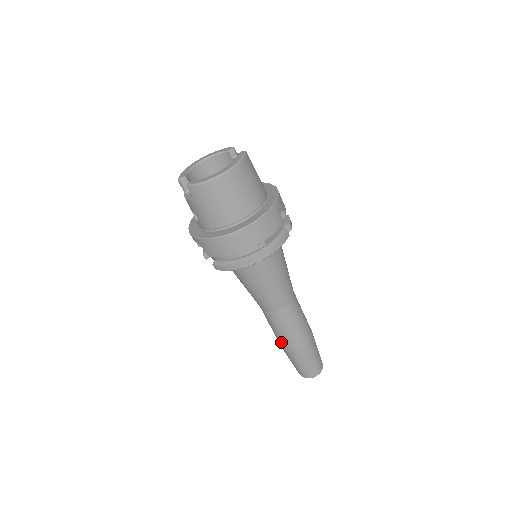
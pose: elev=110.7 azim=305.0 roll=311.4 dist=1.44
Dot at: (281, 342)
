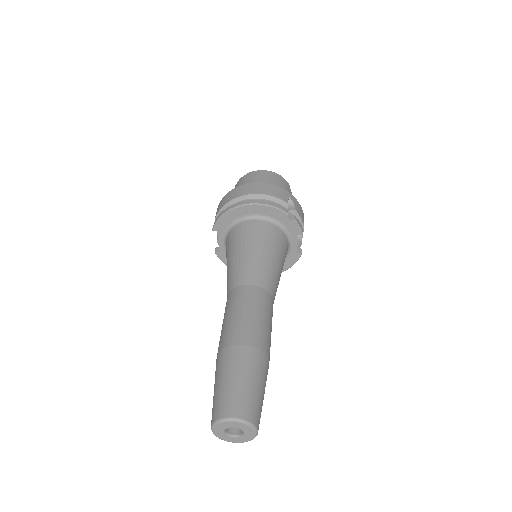
Dot at: (220, 342)
